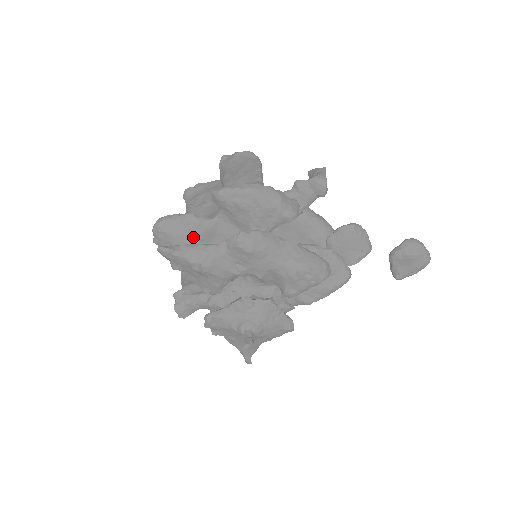
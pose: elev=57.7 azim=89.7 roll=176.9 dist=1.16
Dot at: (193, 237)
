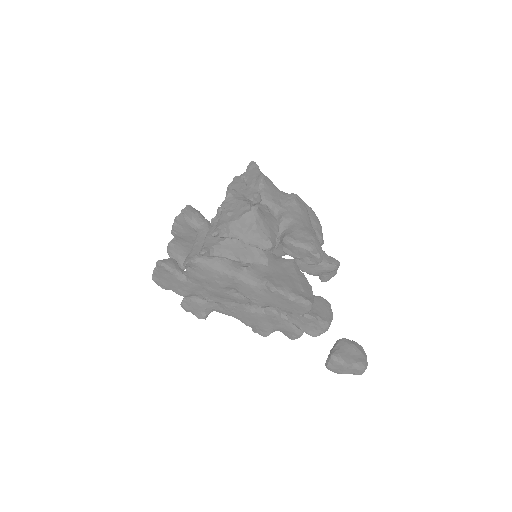
Dot at: occluded
